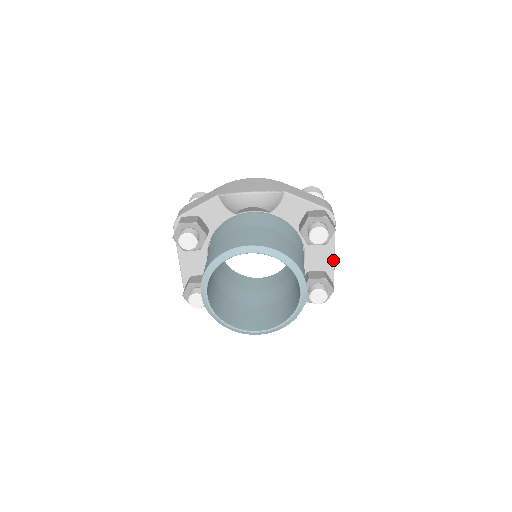
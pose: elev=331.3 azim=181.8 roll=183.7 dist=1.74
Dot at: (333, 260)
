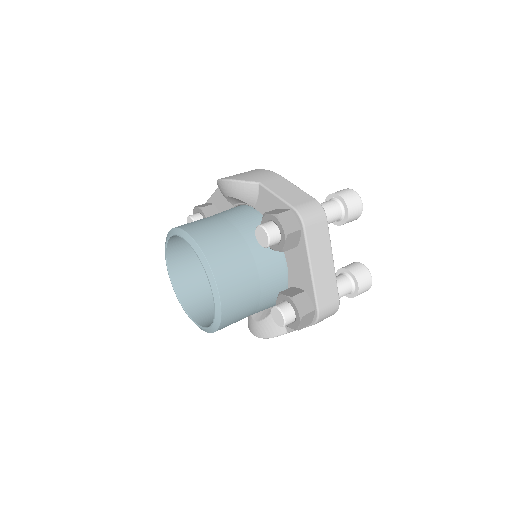
Dot at: (311, 279)
